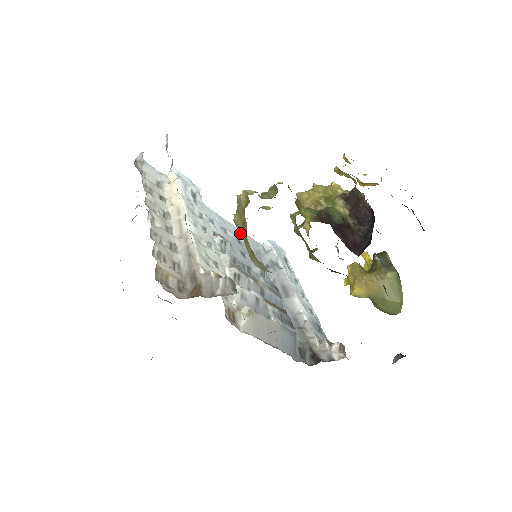
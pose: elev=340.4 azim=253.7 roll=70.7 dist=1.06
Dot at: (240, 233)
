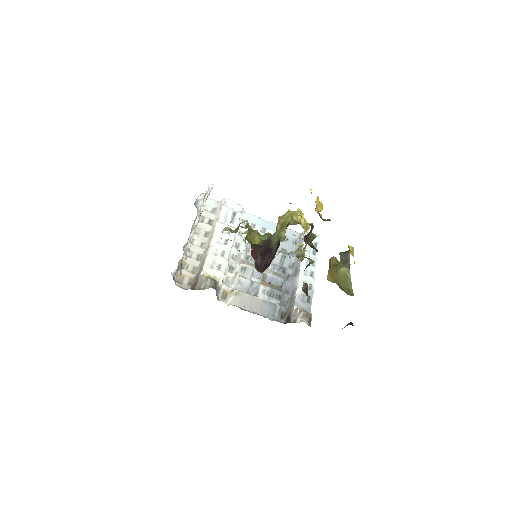
Dot at: occluded
